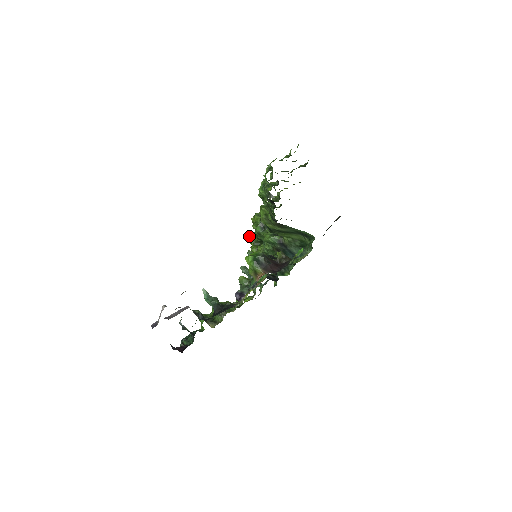
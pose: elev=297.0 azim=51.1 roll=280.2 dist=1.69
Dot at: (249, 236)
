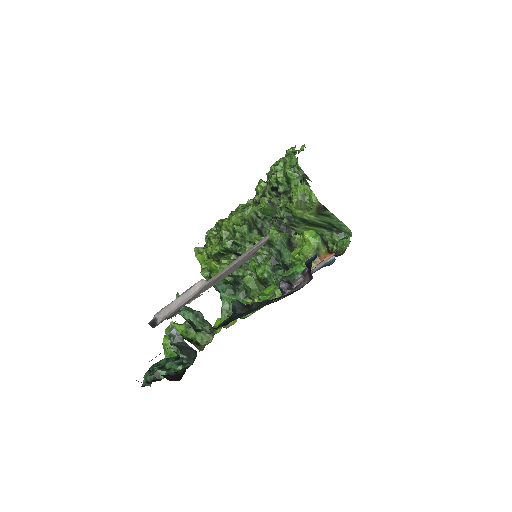
Dot at: (194, 251)
